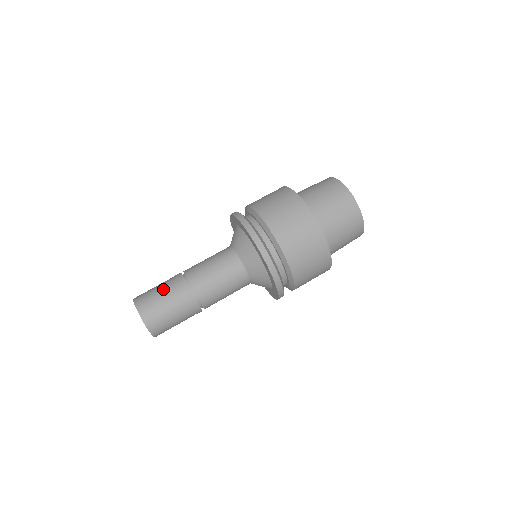
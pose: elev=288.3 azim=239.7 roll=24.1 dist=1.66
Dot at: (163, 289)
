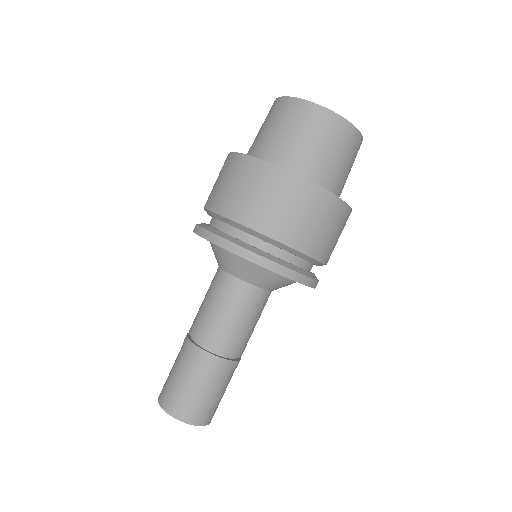
Dot at: (203, 385)
